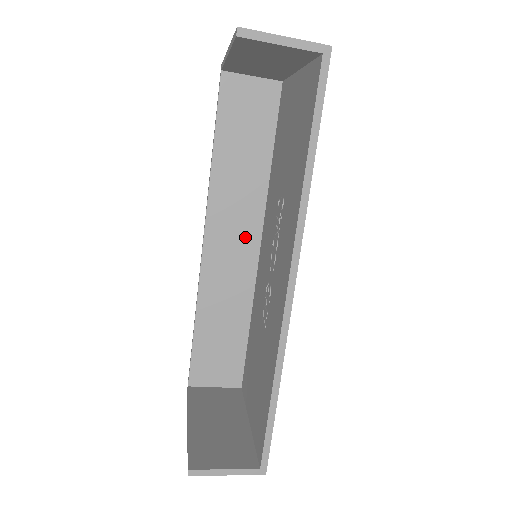
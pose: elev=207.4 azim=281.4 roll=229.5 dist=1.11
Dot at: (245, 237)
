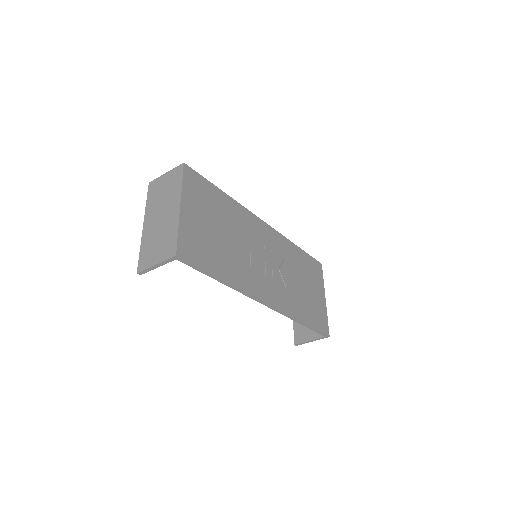
Dot at: occluded
